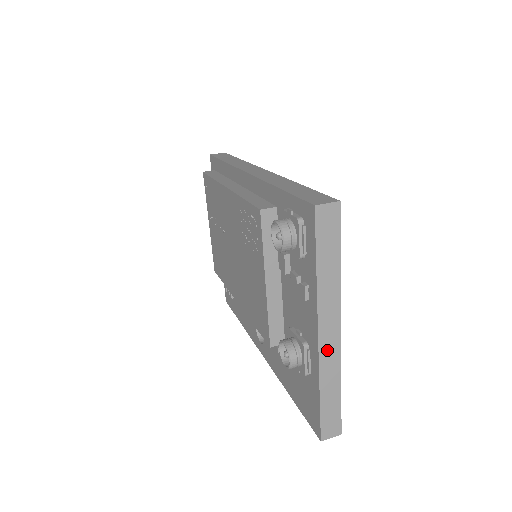
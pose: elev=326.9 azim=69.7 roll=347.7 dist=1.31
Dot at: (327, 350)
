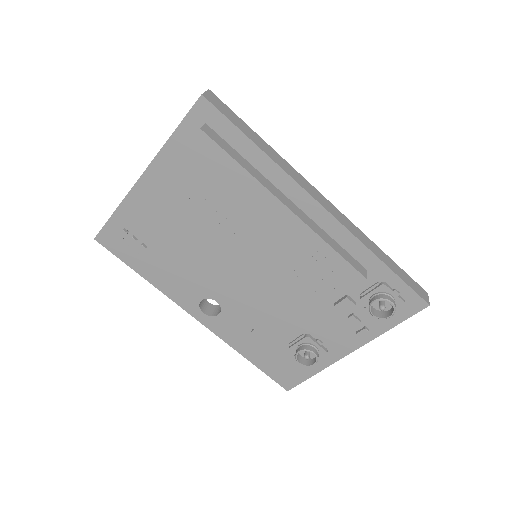
Dot at: occluded
